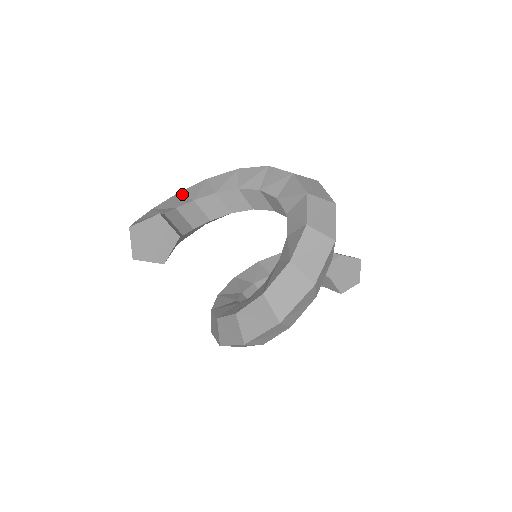
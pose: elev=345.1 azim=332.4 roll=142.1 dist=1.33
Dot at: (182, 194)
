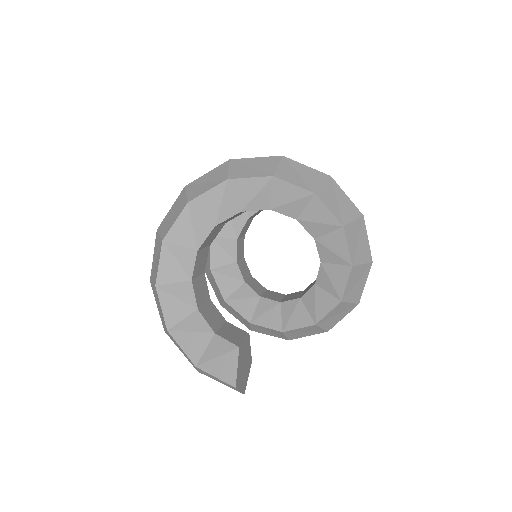
Dot at: (164, 282)
